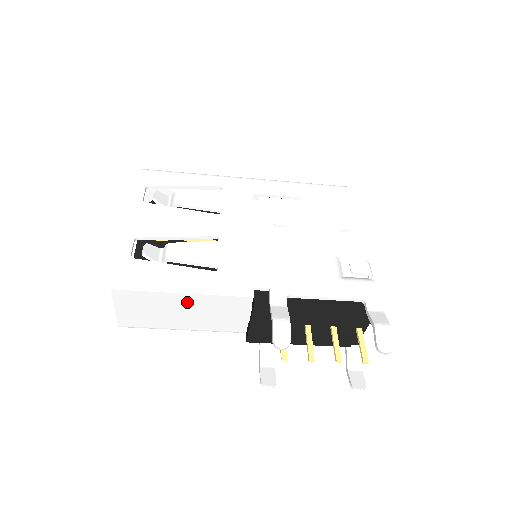
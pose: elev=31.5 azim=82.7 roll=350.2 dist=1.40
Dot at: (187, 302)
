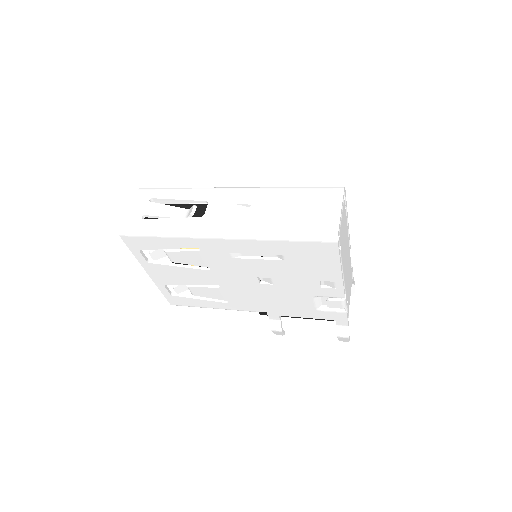
Dot at: occluded
